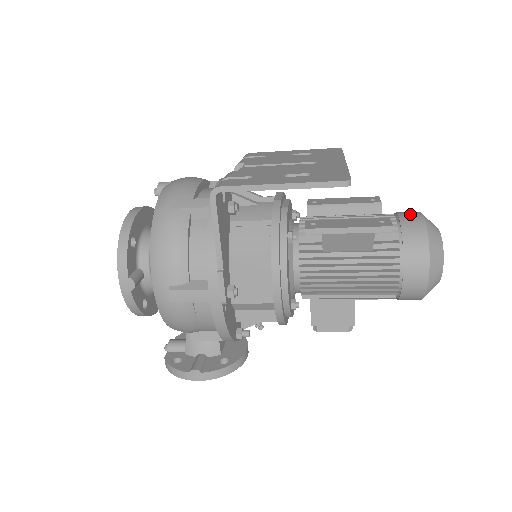
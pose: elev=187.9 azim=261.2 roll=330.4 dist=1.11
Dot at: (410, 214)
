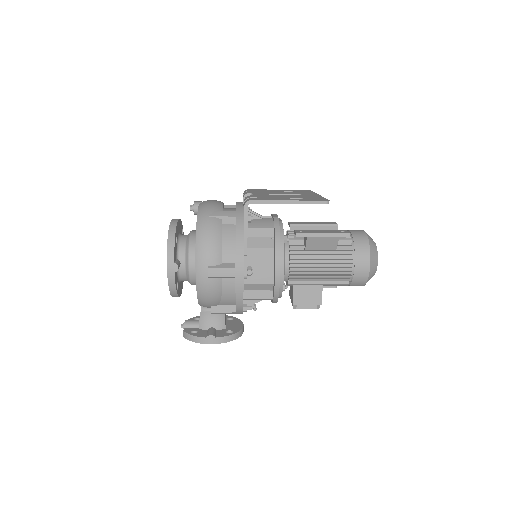
Dot at: (357, 230)
